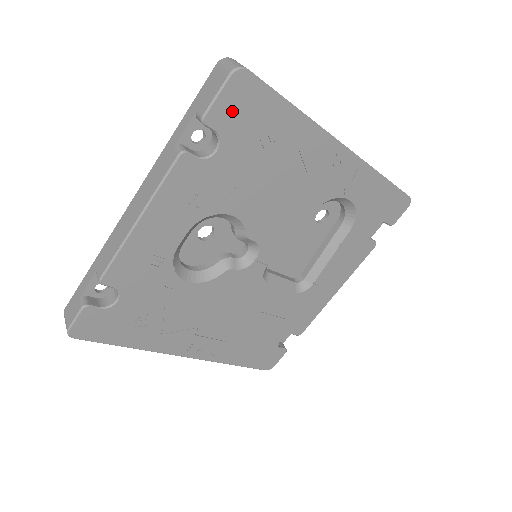
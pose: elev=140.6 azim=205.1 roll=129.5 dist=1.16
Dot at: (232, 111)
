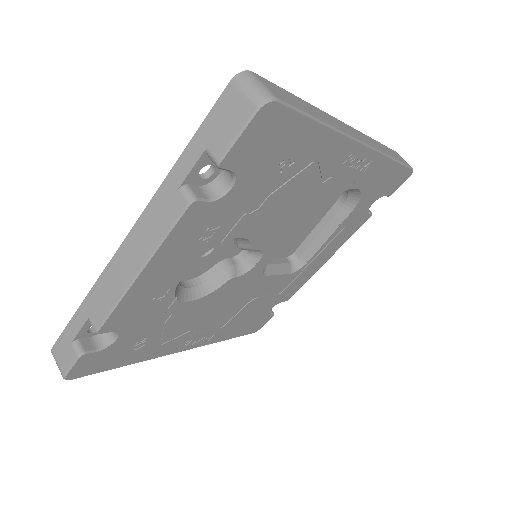
Dot at: (253, 146)
